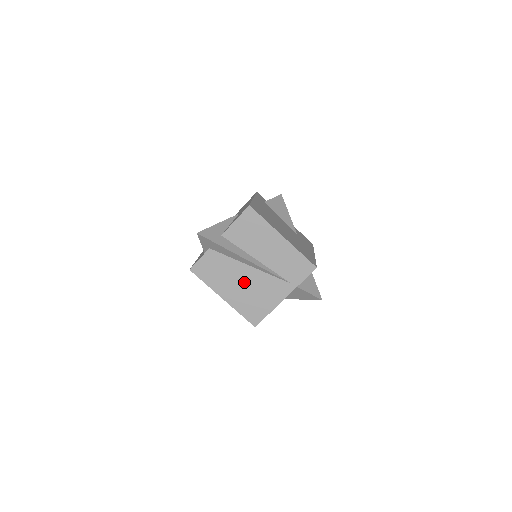
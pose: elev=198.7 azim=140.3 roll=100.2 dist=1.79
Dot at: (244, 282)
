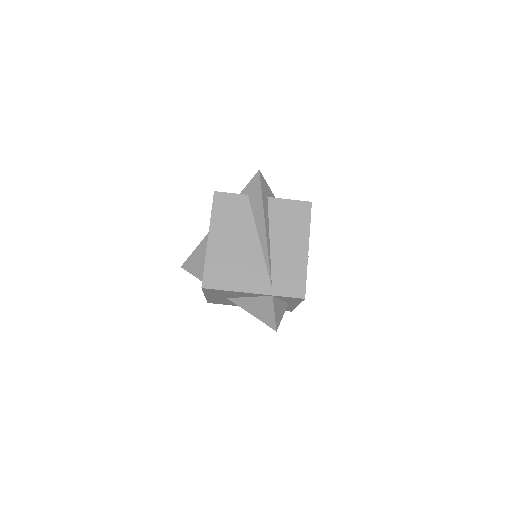
Dot at: (240, 245)
